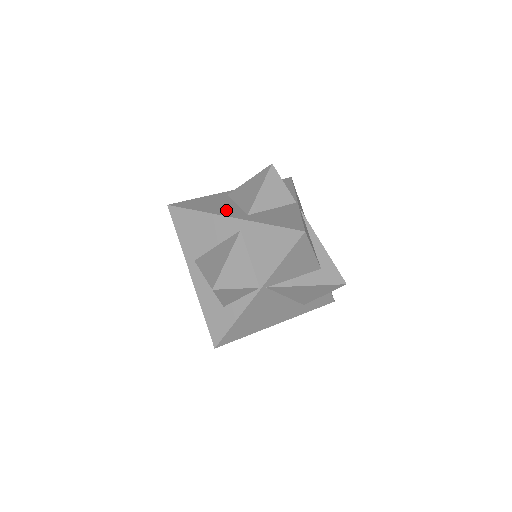
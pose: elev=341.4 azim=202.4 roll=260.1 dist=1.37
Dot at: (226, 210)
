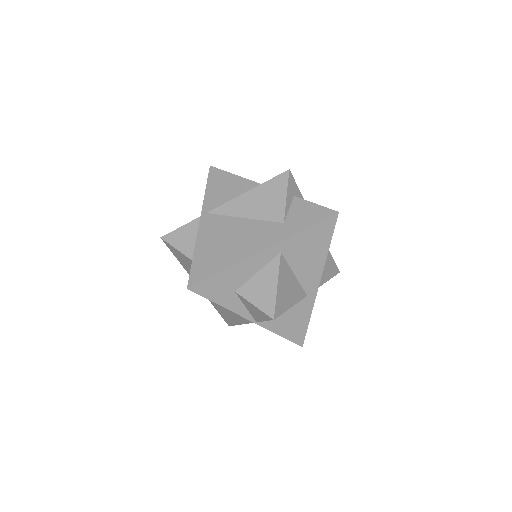
Dot at: occluded
